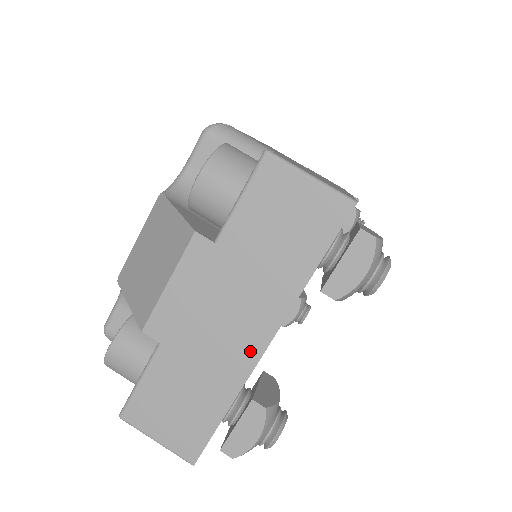
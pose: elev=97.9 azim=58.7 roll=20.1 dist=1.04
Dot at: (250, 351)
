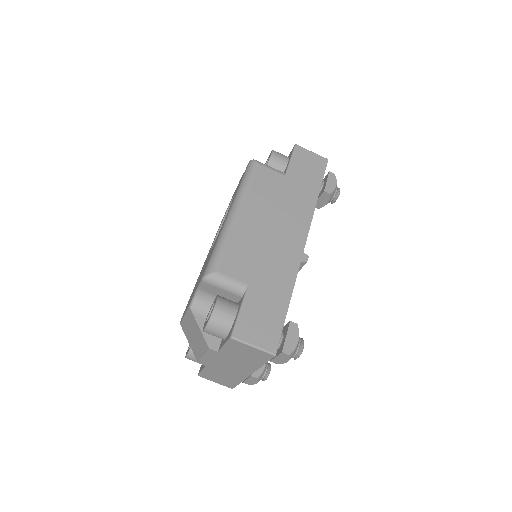
Dot at: (244, 374)
